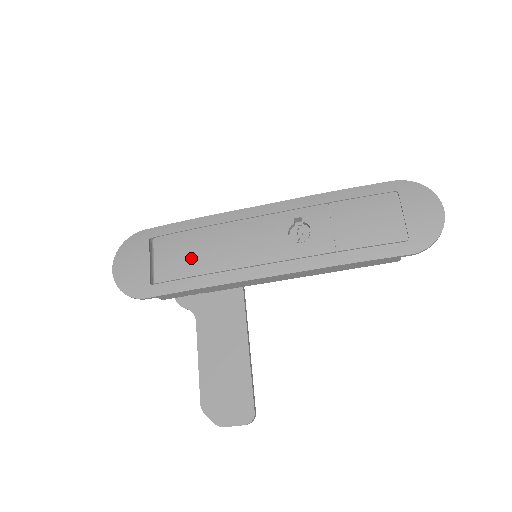
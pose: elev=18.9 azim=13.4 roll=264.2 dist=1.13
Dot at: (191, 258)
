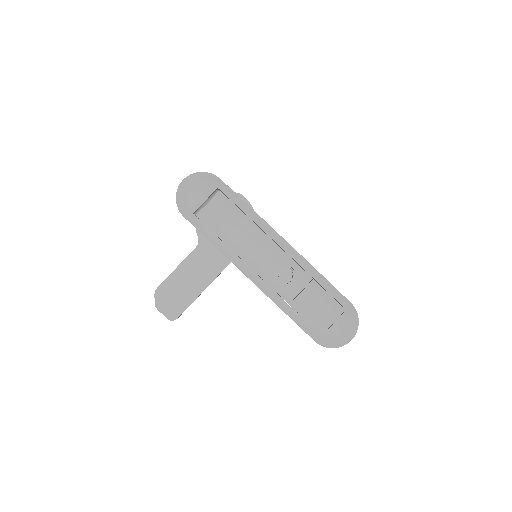
Dot at: (226, 226)
